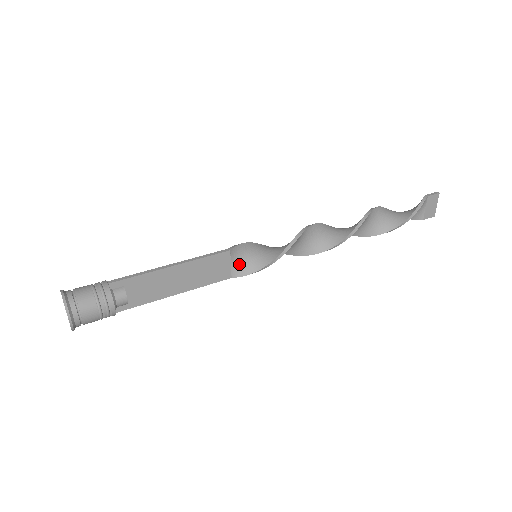
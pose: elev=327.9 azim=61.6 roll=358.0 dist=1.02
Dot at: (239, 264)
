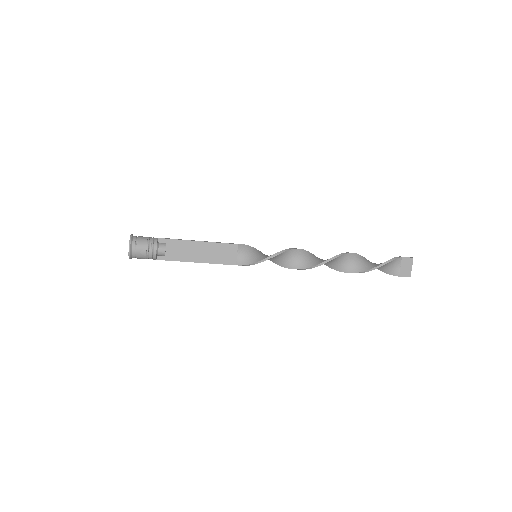
Dot at: (243, 257)
